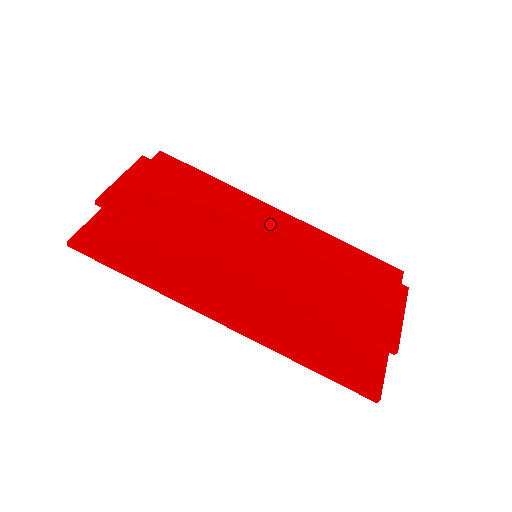
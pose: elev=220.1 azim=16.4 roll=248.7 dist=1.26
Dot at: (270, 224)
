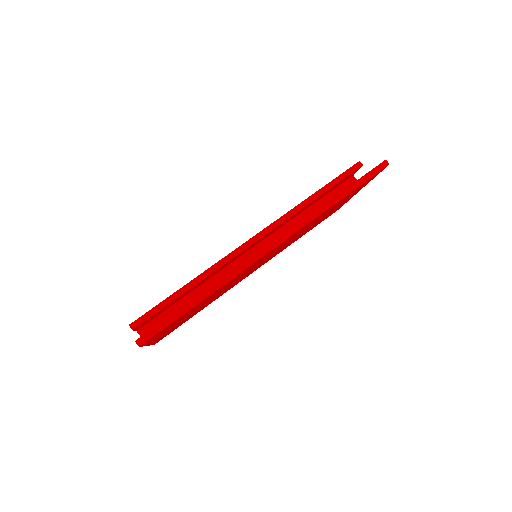
Dot at: occluded
